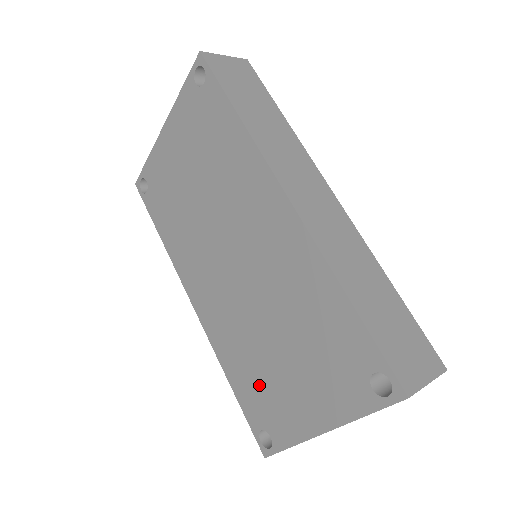
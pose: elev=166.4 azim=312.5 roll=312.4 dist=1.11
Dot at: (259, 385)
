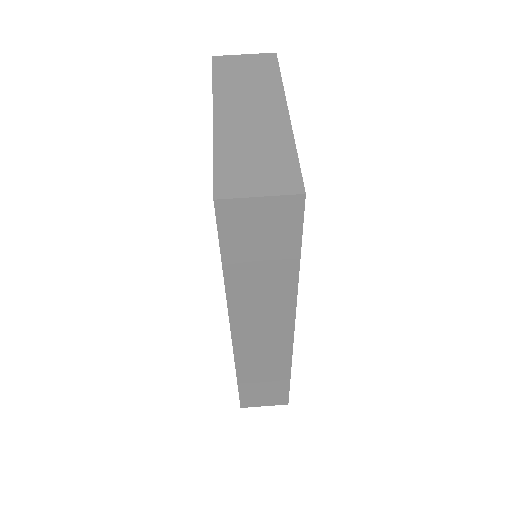
Dot at: occluded
